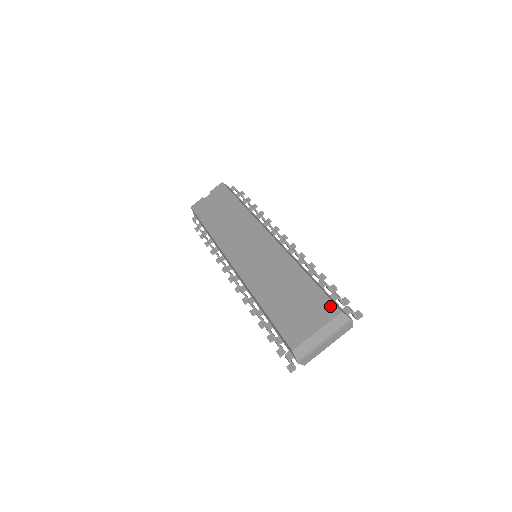
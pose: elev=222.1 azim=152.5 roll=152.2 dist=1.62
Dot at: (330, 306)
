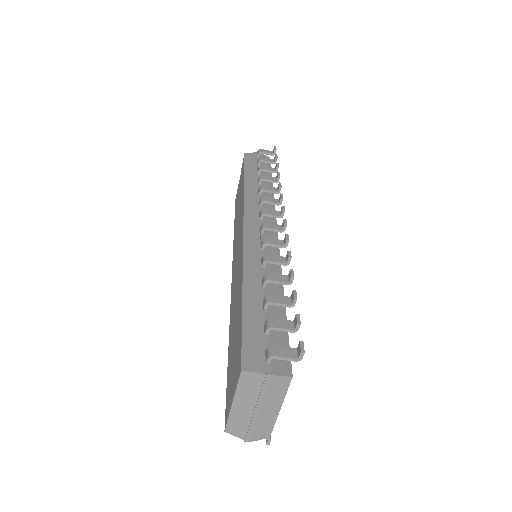
Dot at: (239, 358)
